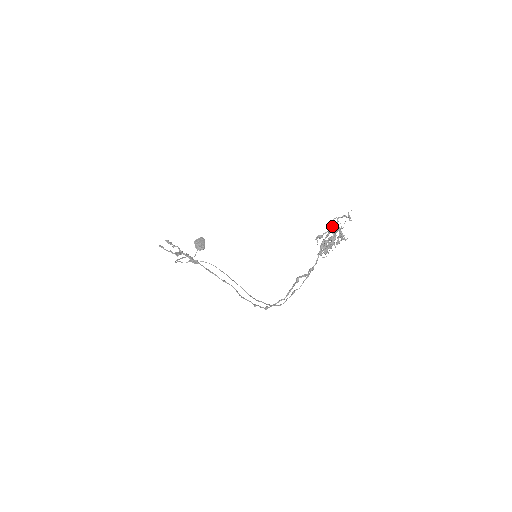
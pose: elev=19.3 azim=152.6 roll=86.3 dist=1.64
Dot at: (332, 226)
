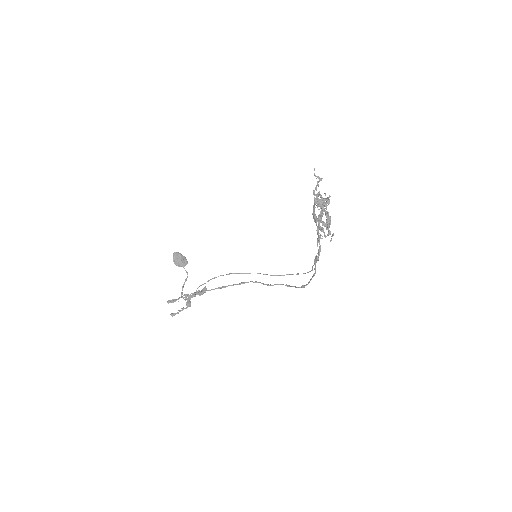
Dot at: occluded
